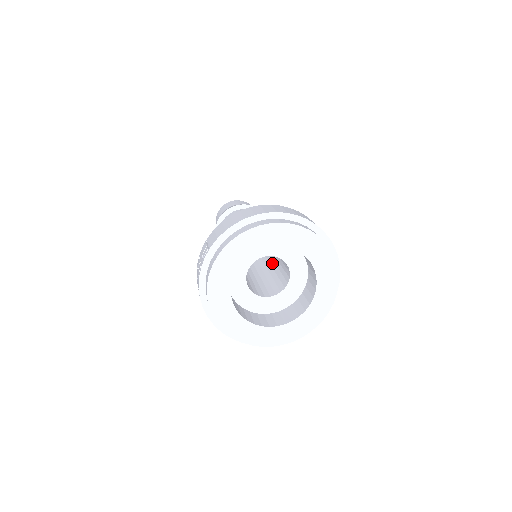
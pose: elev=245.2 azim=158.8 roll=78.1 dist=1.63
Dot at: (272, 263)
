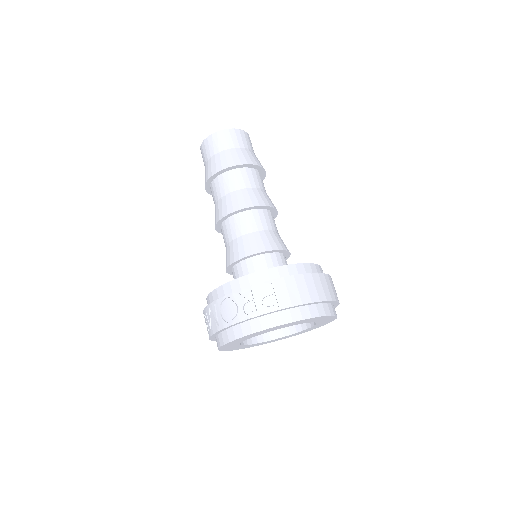
Dot at: occluded
